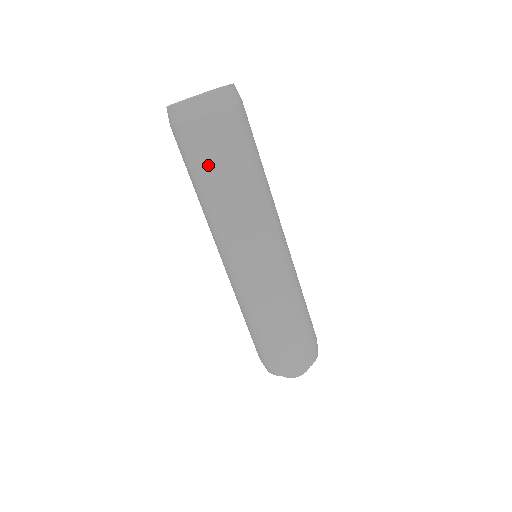
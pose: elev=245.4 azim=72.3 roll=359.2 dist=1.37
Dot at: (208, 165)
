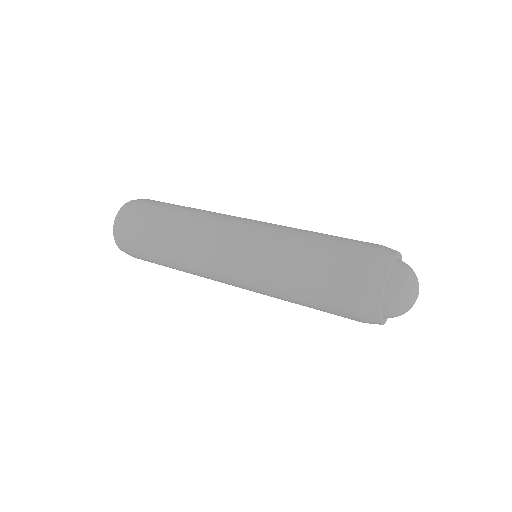
Dot at: (149, 236)
